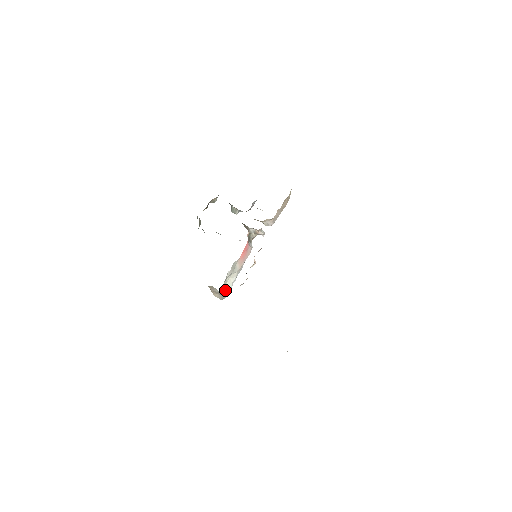
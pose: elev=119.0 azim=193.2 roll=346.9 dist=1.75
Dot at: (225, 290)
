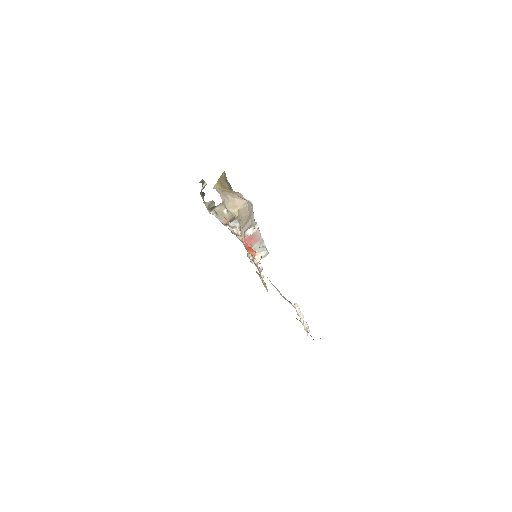
Dot at: occluded
